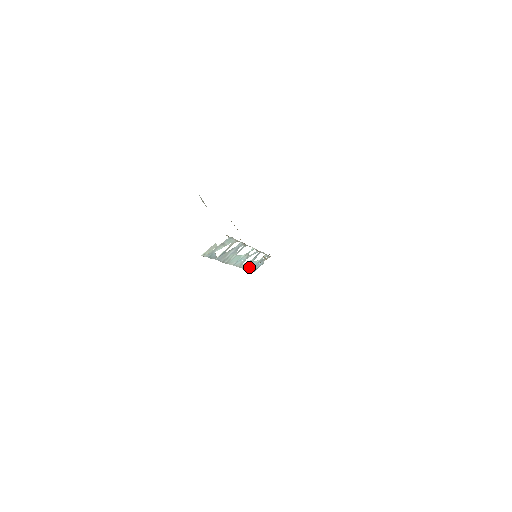
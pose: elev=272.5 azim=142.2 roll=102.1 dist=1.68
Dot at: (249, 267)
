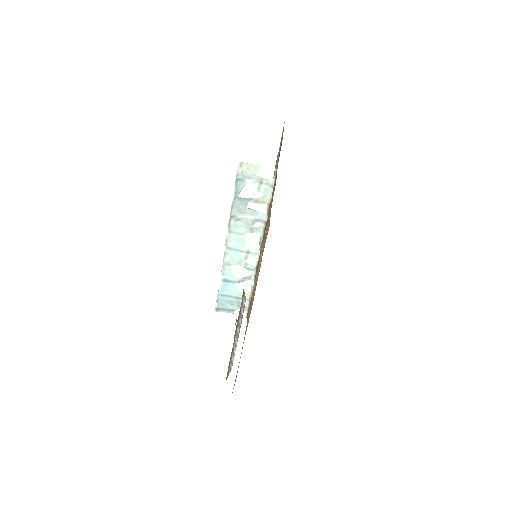
Dot at: (224, 288)
